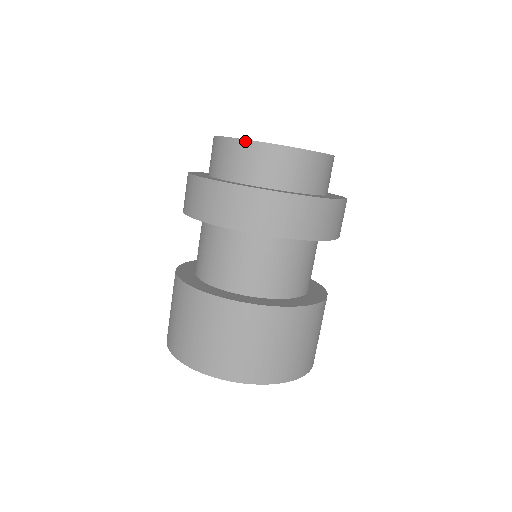
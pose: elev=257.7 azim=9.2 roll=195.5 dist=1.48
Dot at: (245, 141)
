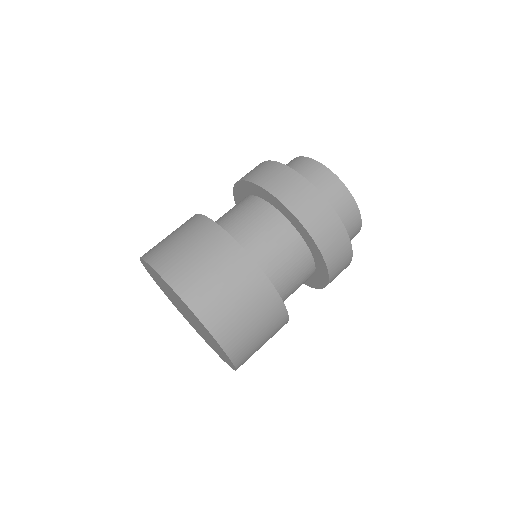
Dot at: (336, 177)
